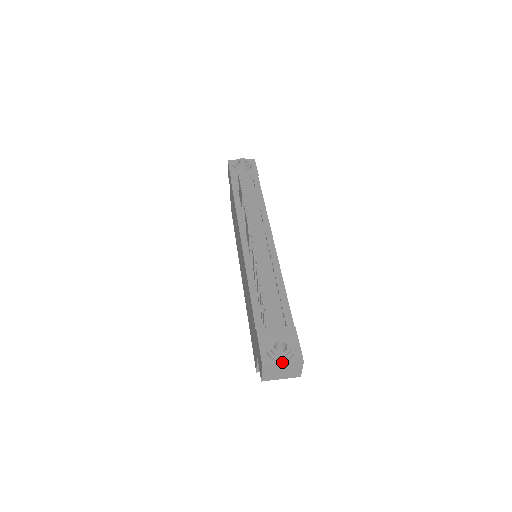
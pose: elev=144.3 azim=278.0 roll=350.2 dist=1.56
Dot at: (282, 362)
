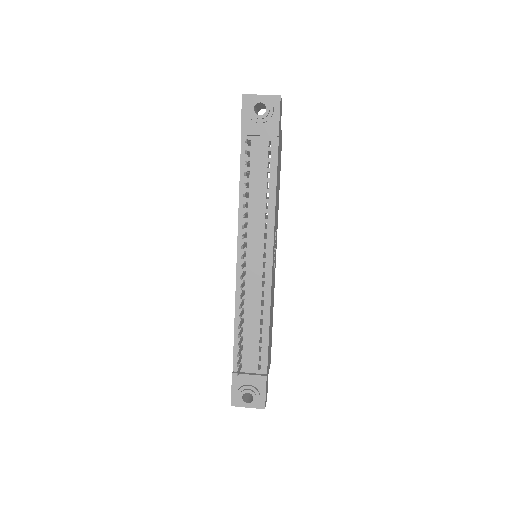
Dot at: (247, 406)
